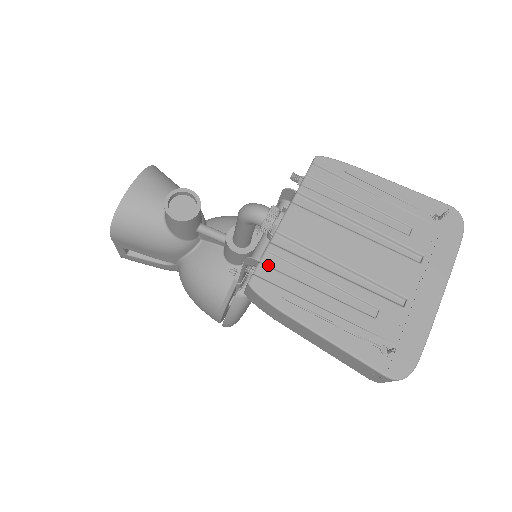
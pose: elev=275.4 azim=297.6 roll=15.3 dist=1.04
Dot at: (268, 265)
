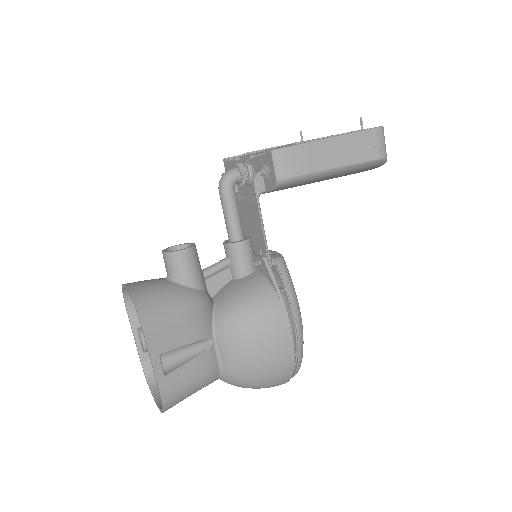
Dot at: occluded
